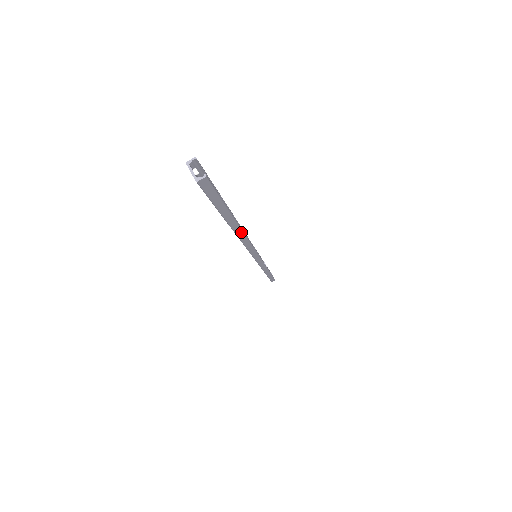
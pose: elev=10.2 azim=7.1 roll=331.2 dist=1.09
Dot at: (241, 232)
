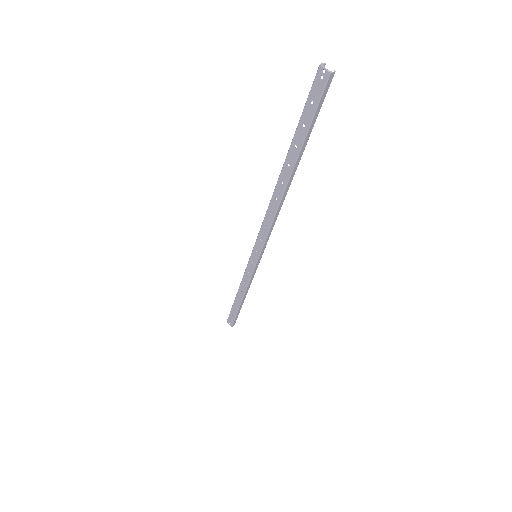
Dot at: (290, 184)
